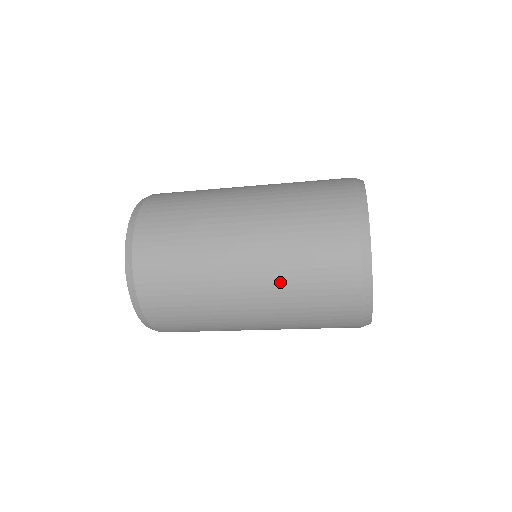
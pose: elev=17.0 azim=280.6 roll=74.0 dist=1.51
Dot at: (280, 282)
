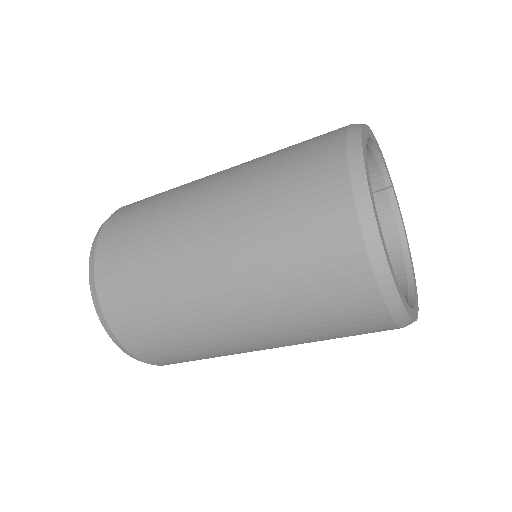
Dot at: (247, 182)
